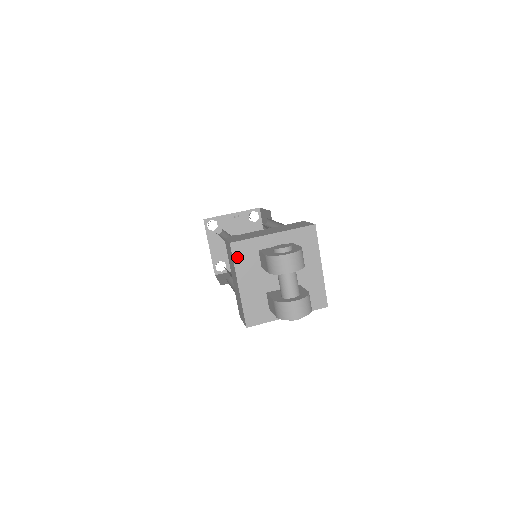
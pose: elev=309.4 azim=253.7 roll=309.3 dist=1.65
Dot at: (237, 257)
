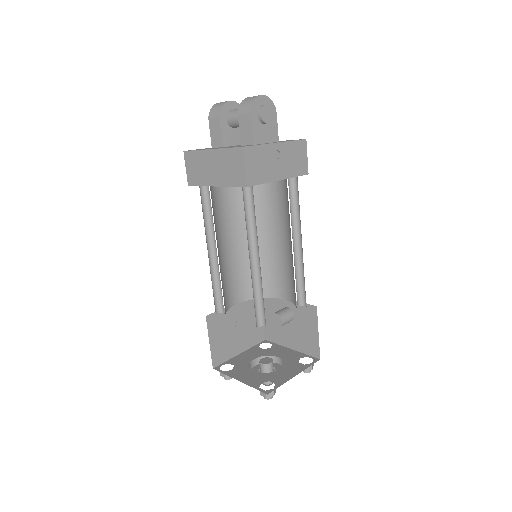
Dot at: occluded
